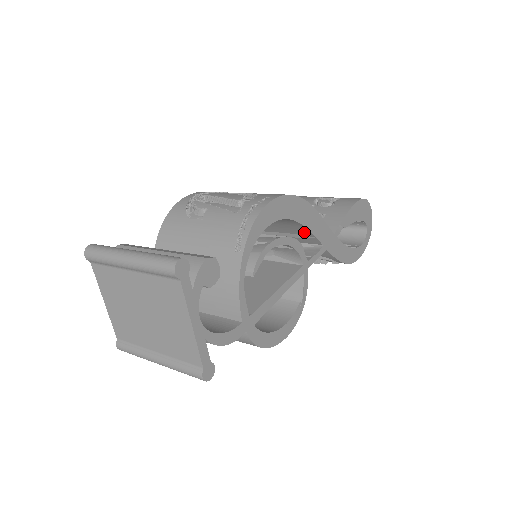
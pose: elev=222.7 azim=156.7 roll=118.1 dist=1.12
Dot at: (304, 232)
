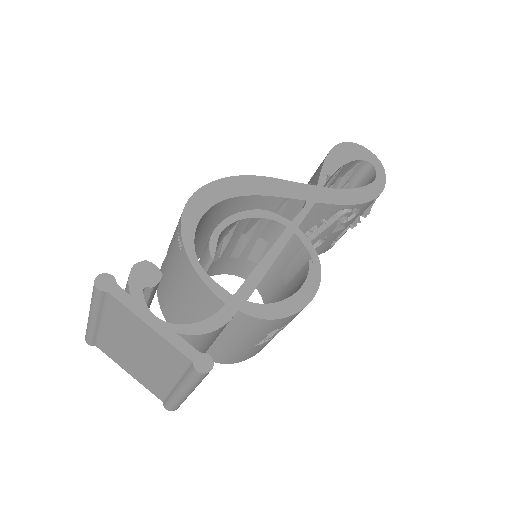
Dot at: (274, 202)
